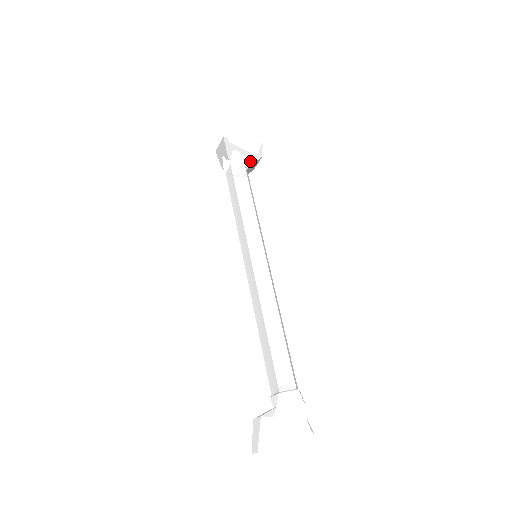
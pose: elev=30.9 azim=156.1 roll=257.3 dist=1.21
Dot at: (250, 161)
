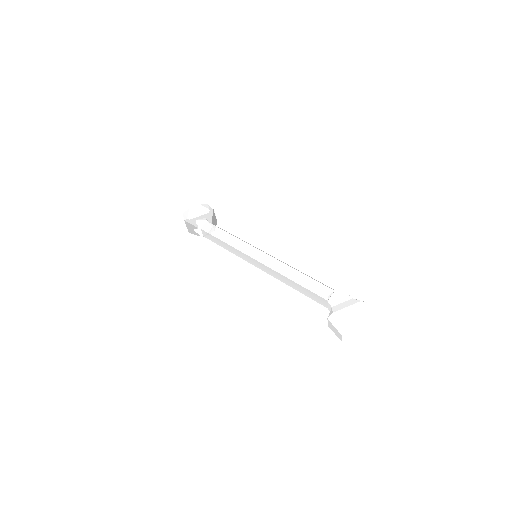
Dot at: (209, 218)
